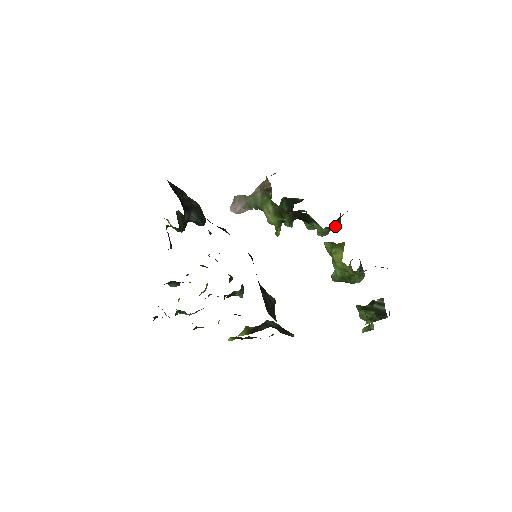
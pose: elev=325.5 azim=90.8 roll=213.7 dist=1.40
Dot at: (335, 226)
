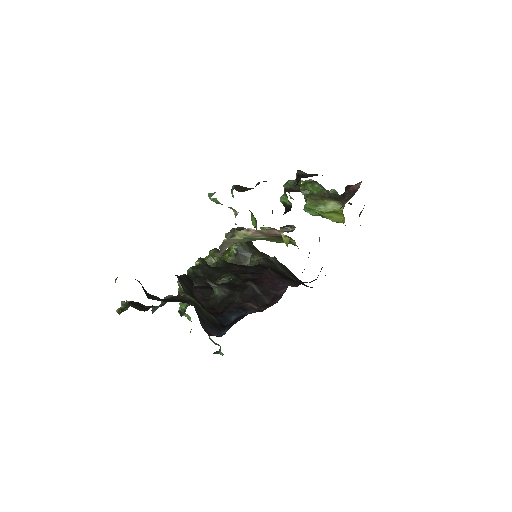
Dot at: occluded
